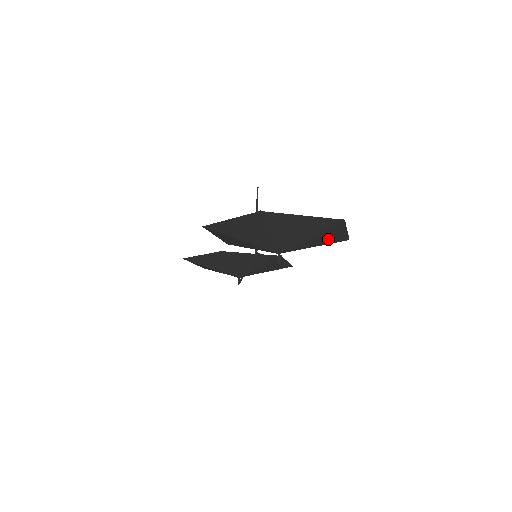
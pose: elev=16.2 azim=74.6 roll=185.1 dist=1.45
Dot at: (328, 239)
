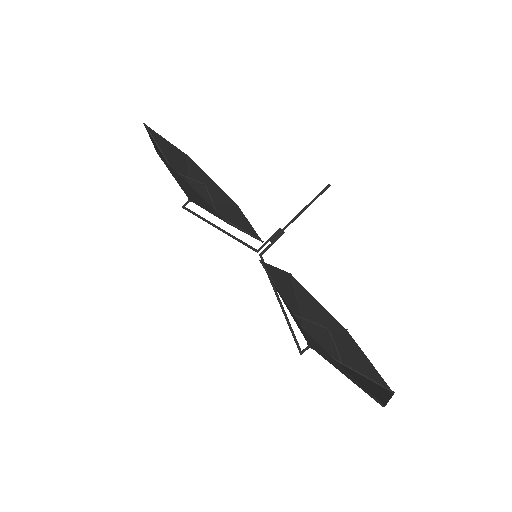
Dot at: (348, 348)
